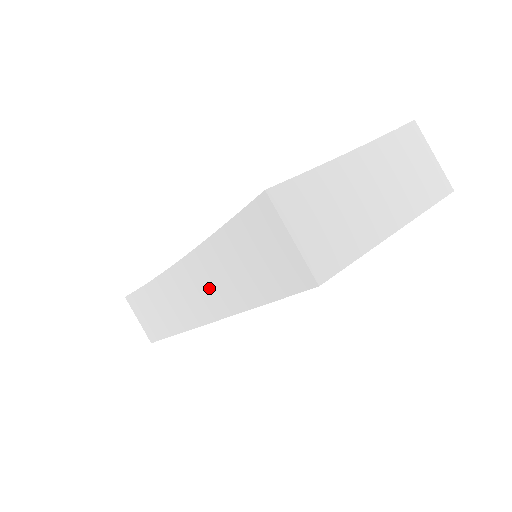
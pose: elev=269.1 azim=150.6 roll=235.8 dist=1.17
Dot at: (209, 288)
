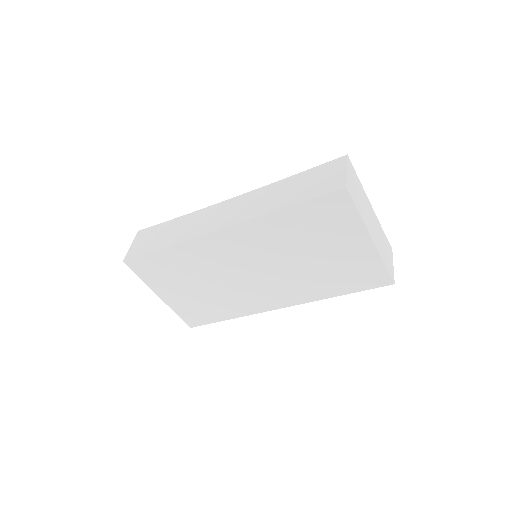
Dot at: (251, 205)
